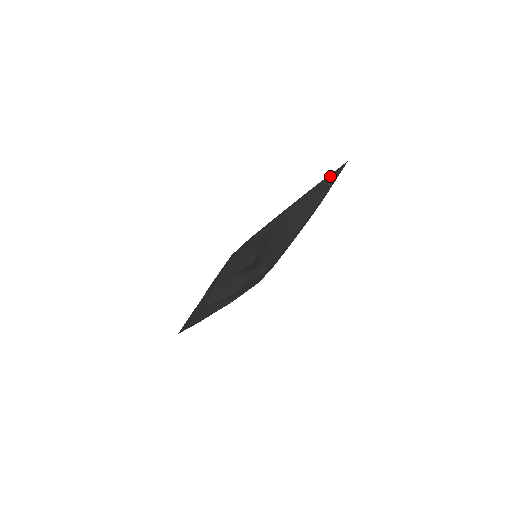
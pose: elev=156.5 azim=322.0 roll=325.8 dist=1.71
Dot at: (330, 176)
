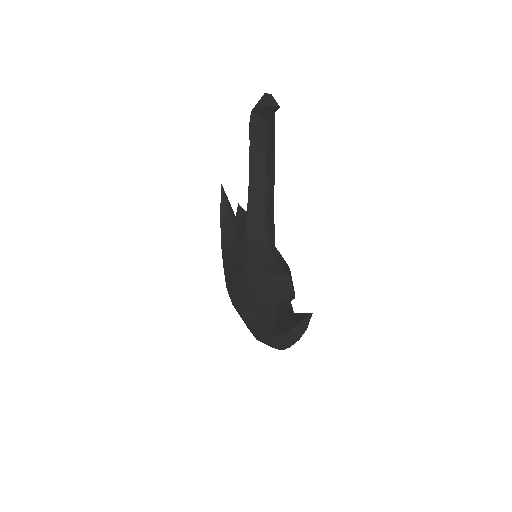
Dot at: (222, 201)
